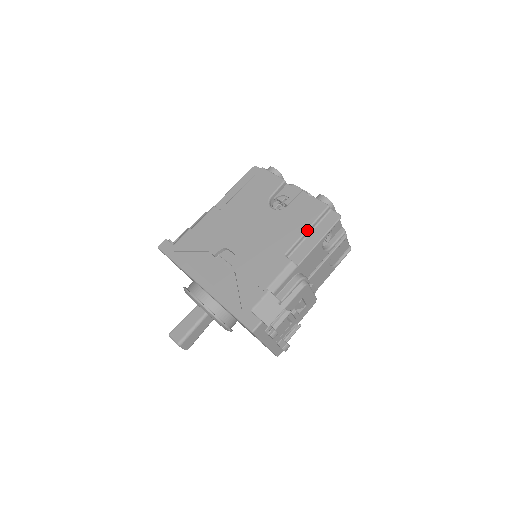
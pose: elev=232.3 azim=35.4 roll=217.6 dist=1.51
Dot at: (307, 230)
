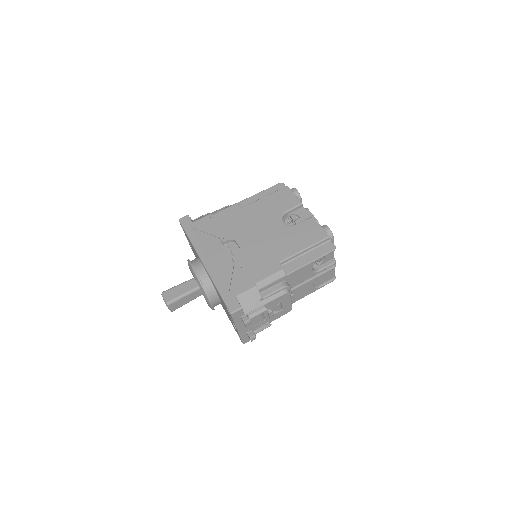
Dot at: (305, 249)
